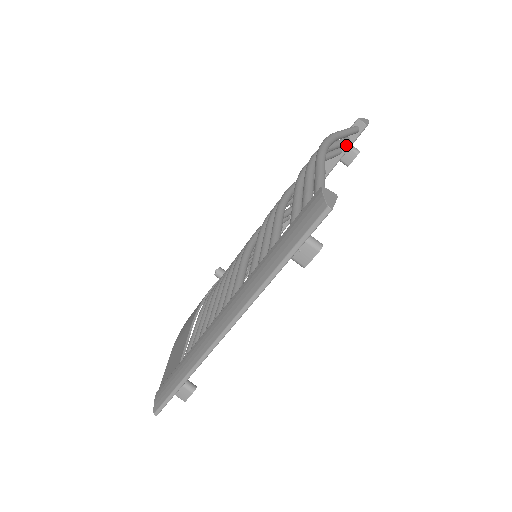
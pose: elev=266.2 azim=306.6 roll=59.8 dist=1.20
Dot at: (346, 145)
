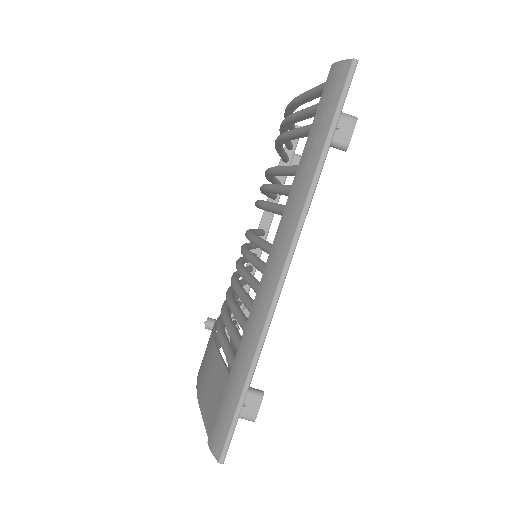
Dot at: (290, 151)
